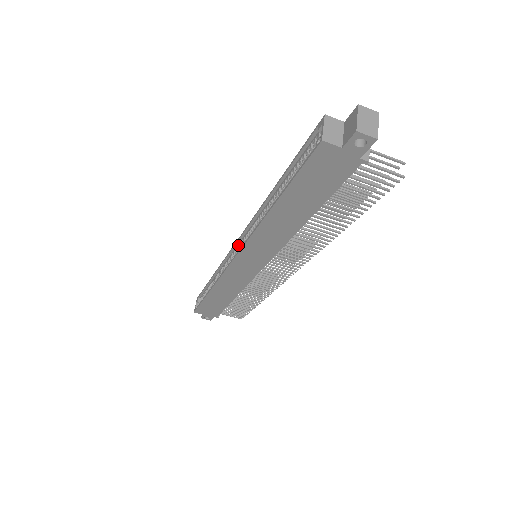
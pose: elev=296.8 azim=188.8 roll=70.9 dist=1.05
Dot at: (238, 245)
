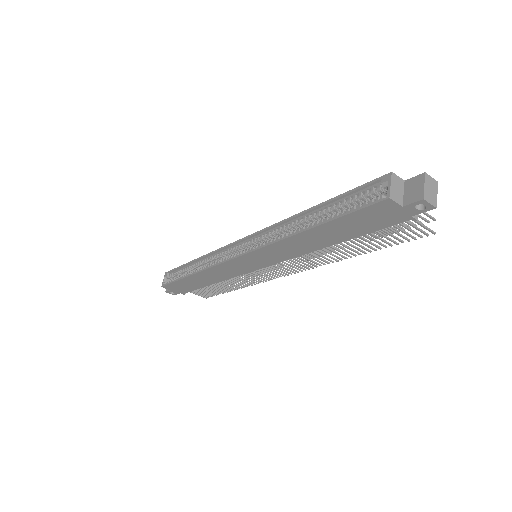
Dot at: (242, 243)
